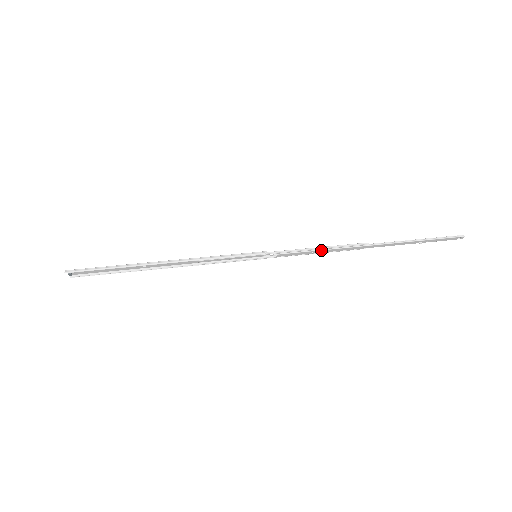
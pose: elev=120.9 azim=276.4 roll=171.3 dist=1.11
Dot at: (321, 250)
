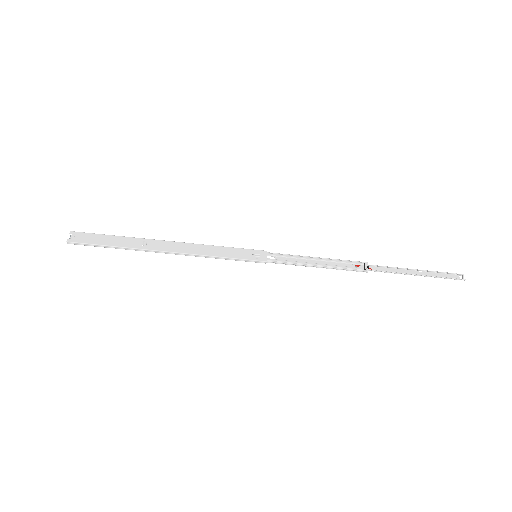
Dot at: (320, 266)
